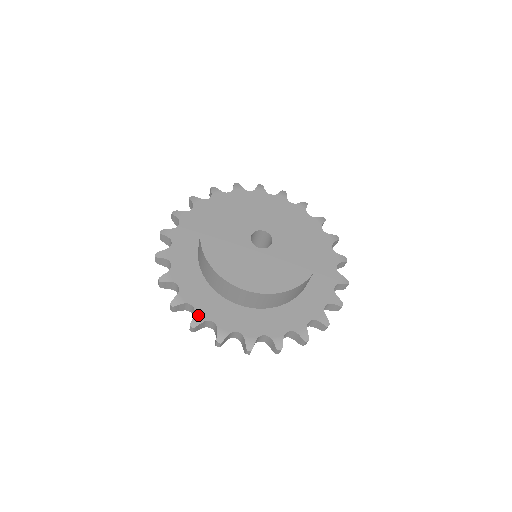
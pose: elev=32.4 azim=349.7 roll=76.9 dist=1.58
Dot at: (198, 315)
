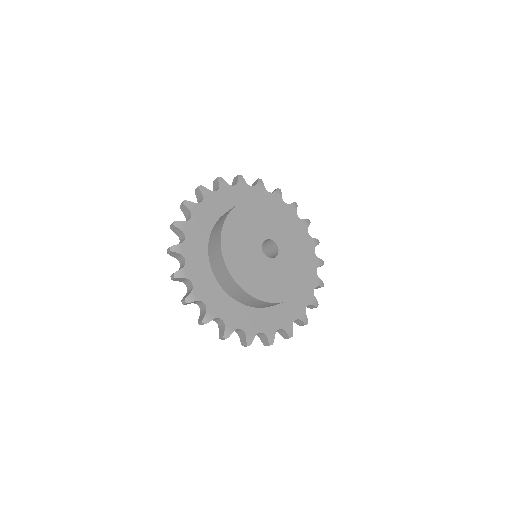
Dot at: (228, 327)
